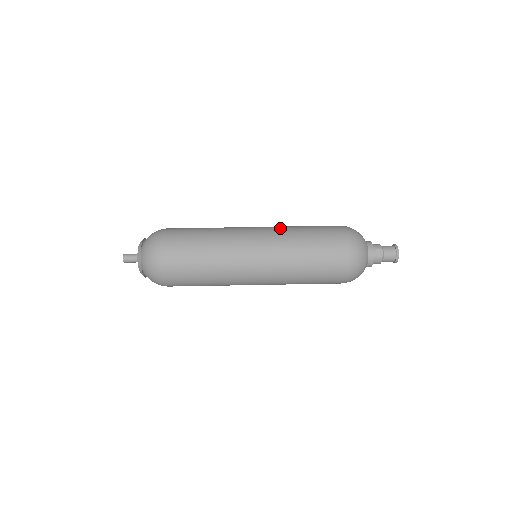
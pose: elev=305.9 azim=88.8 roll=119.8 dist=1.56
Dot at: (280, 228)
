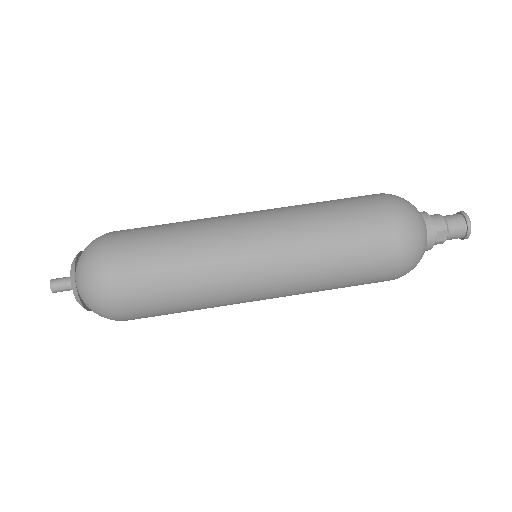
Dot at: (294, 226)
